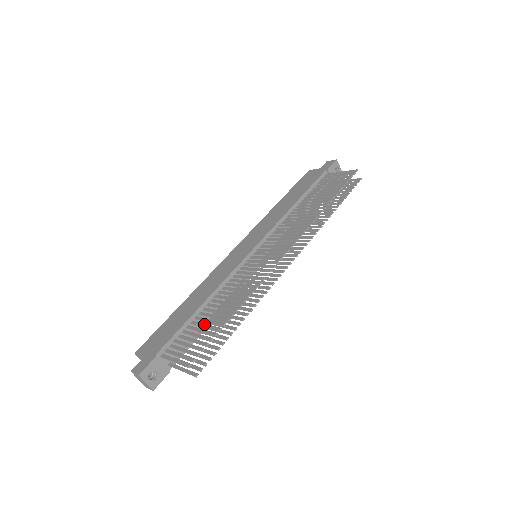
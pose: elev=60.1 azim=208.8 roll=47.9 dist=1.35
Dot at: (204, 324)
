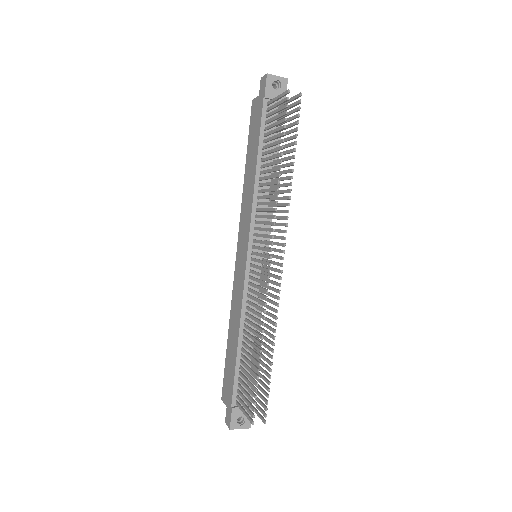
Dot at: (247, 367)
